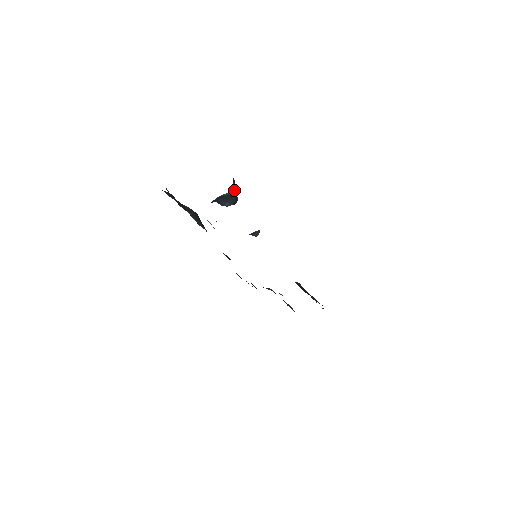
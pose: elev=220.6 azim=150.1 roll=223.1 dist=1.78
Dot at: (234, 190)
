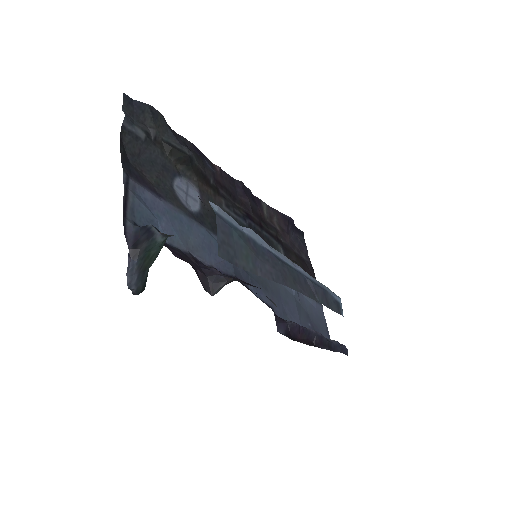
Dot at: (156, 257)
